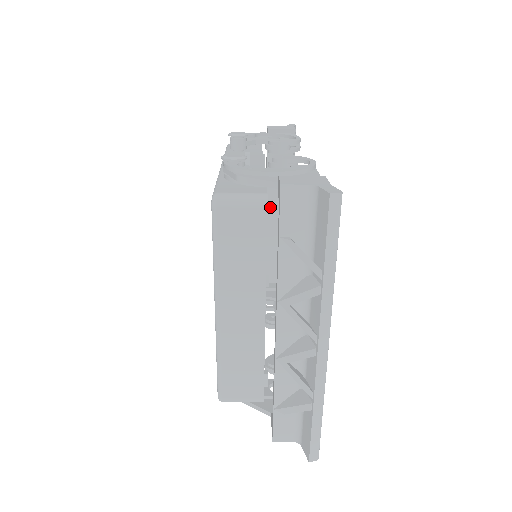
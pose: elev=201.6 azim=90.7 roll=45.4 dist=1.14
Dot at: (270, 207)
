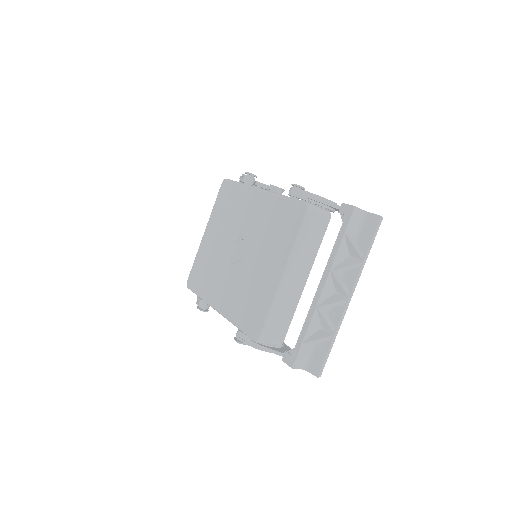
Dot at: occluded
